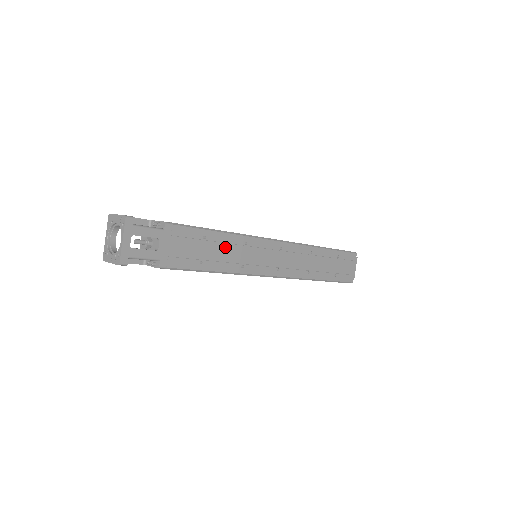
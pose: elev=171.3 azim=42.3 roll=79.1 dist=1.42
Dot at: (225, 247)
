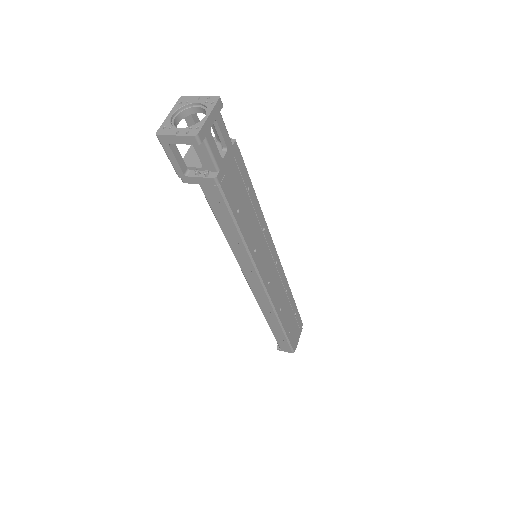
Dot at: (253, 216)
